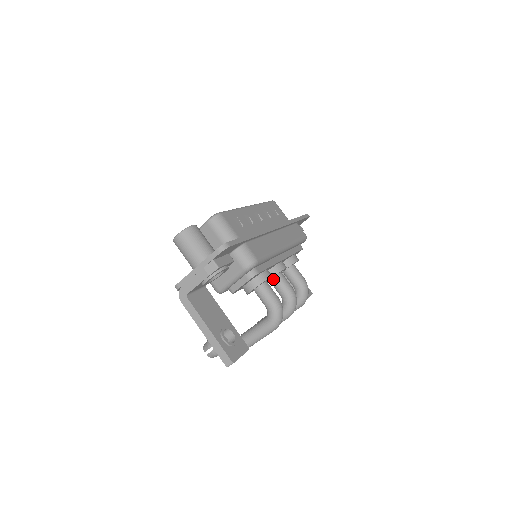
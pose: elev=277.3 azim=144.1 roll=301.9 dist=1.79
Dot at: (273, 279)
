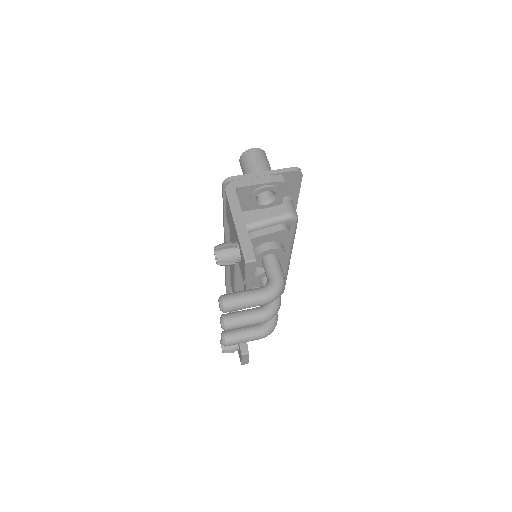
Dot at: occluded
